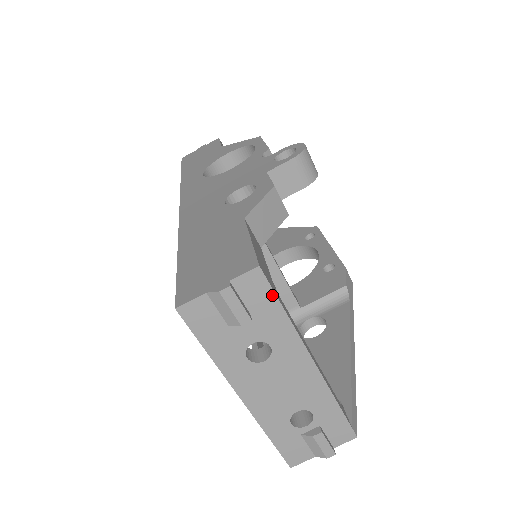
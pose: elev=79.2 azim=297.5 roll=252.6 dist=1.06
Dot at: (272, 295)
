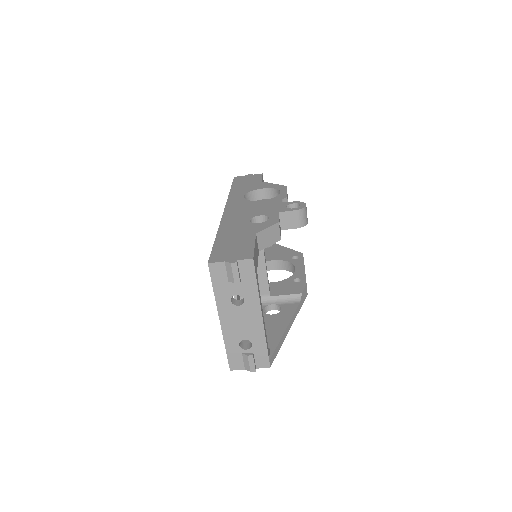
Dot at: (254, 275)
